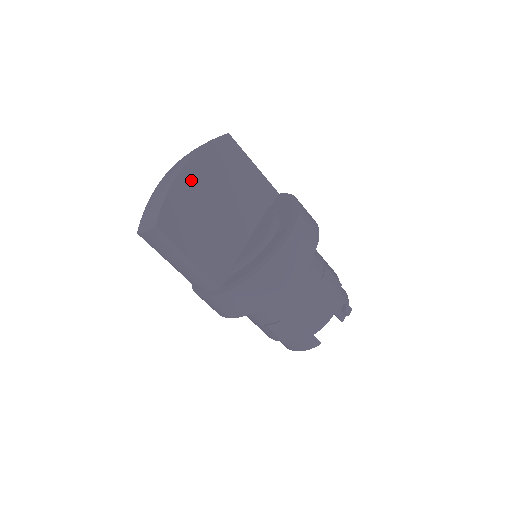
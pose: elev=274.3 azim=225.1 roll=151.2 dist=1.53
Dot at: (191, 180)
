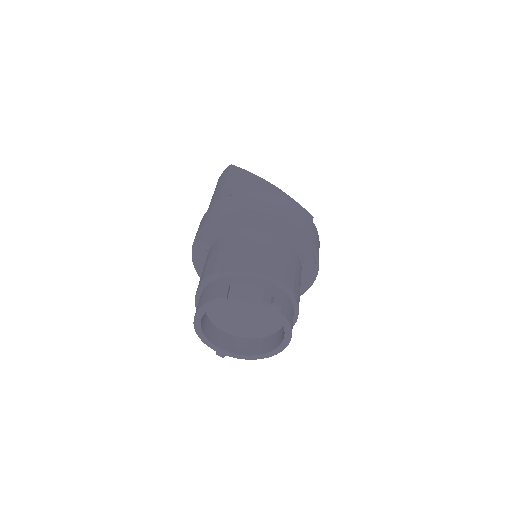
Dot at: (270, 189)
